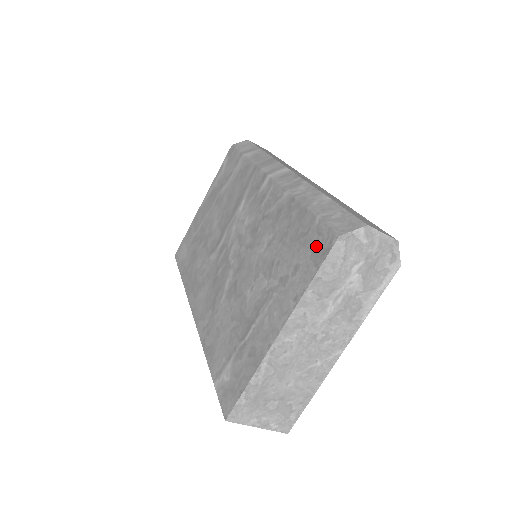
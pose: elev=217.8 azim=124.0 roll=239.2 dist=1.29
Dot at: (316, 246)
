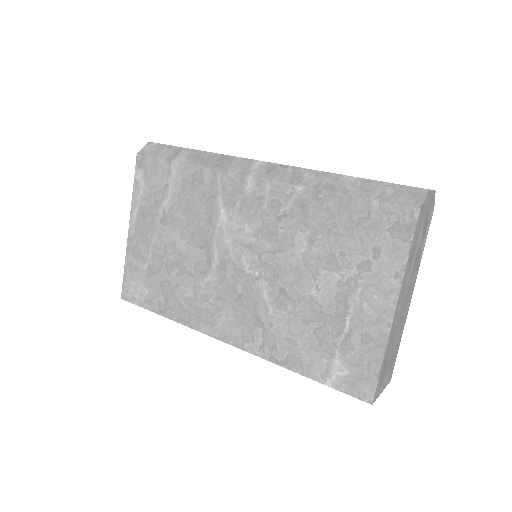
Dot at: (393, 225)
